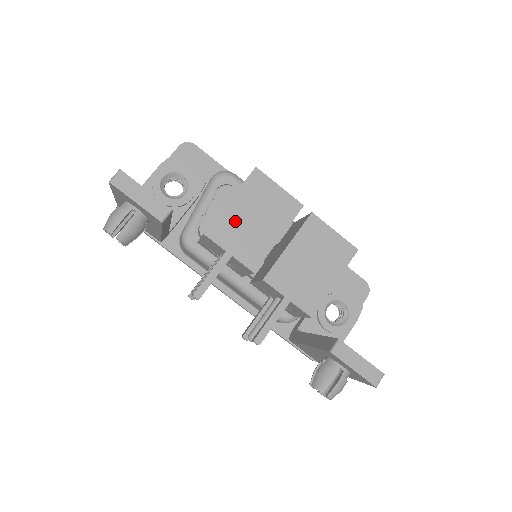
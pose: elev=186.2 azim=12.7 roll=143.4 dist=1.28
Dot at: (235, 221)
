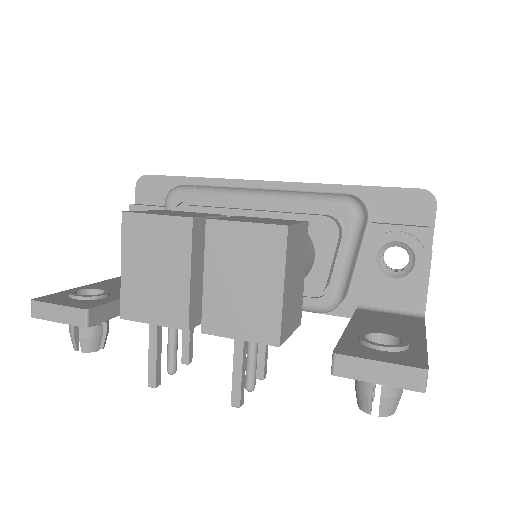
Dot at: (138, 286)
